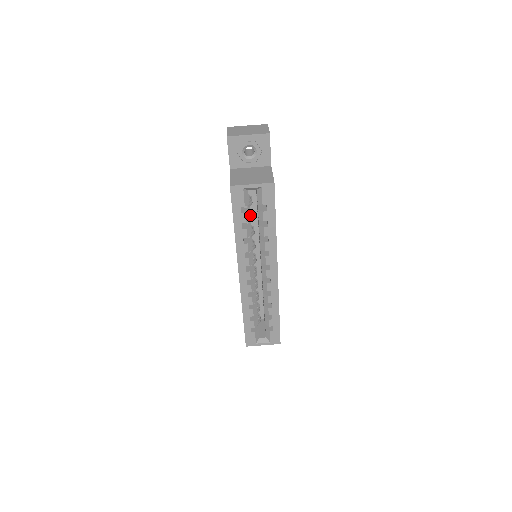
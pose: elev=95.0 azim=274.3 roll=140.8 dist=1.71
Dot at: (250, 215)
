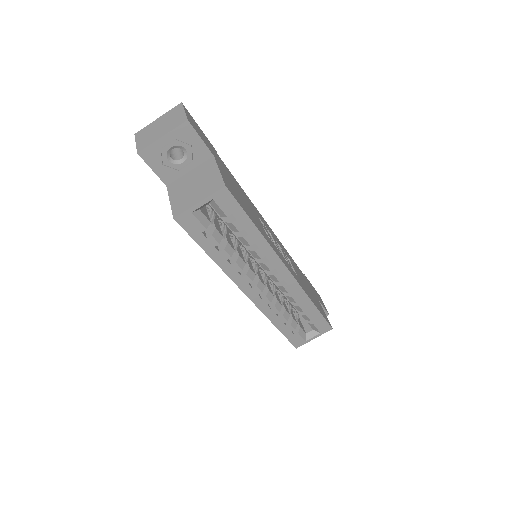
Dot at: (221, 225)
